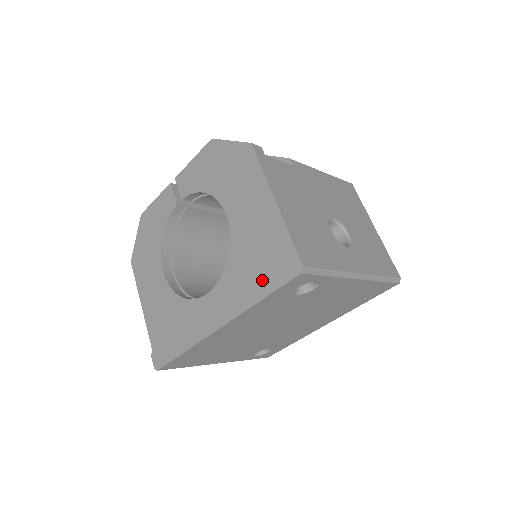
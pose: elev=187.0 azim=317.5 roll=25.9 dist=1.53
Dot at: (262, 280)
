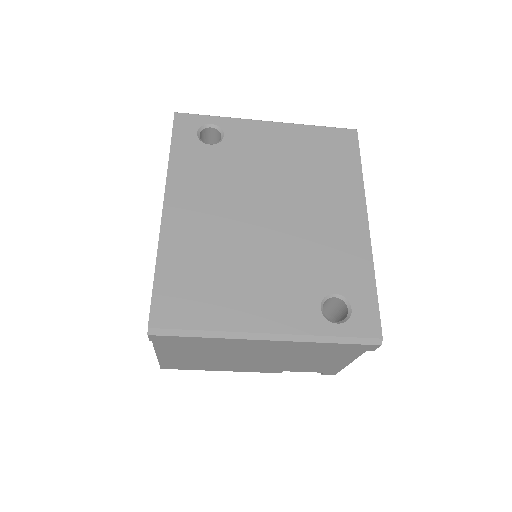
Dot at: occluded
